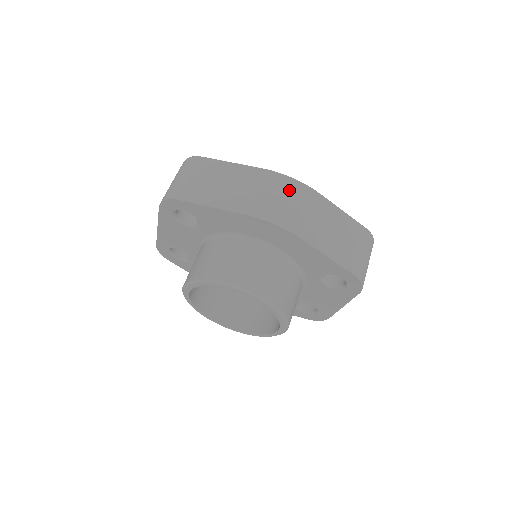
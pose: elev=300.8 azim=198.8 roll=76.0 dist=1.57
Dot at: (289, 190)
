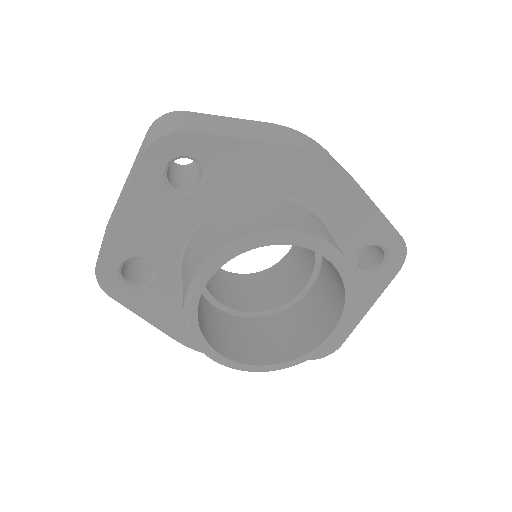
Dot at: (311, 140)
